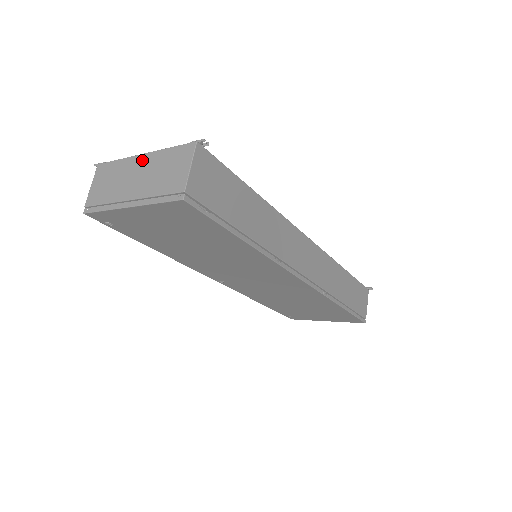
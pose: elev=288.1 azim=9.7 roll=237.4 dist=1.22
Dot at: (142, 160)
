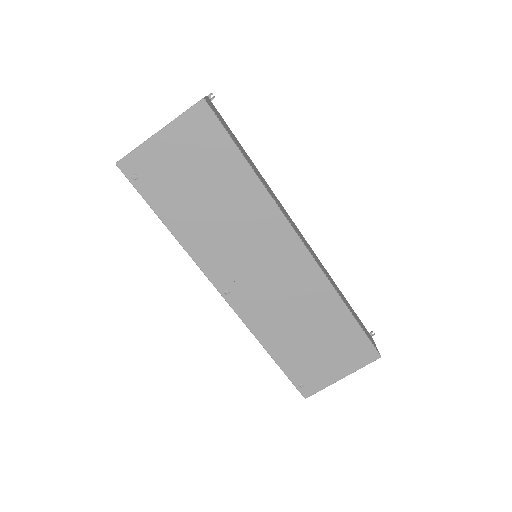
Dot at: occluded
